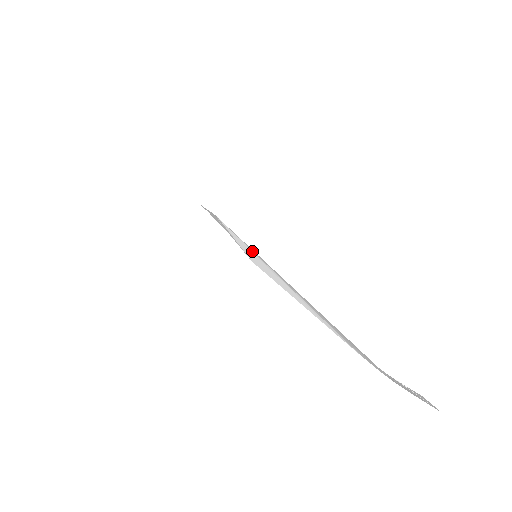
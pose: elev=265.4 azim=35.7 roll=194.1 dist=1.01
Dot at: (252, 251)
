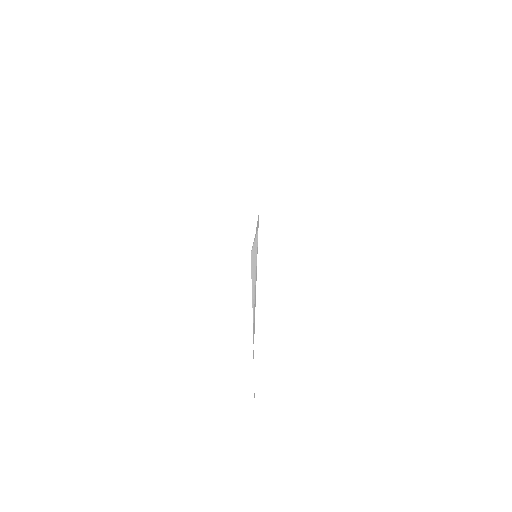
Dot at: occluded
